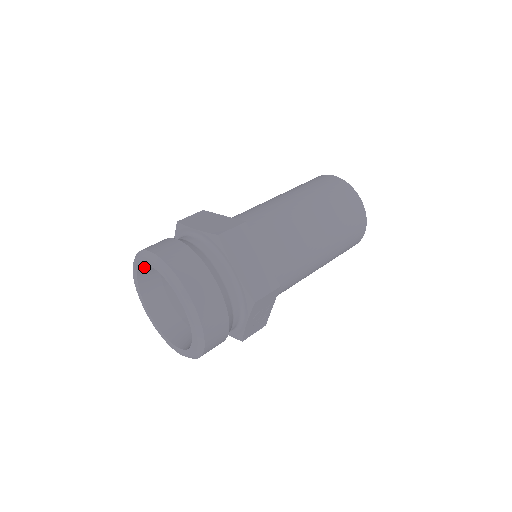
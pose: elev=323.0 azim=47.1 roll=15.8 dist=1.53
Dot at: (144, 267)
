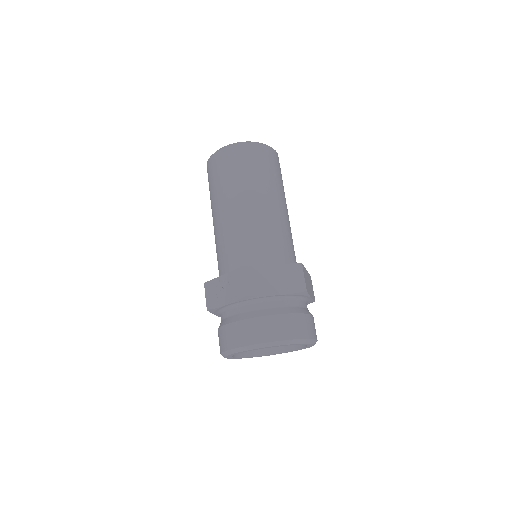
Dot at: occluded
